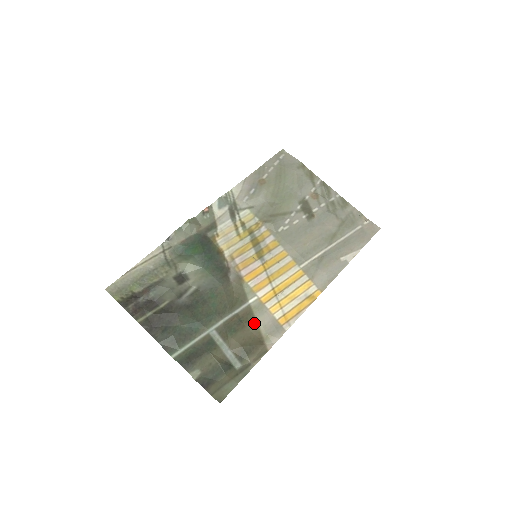
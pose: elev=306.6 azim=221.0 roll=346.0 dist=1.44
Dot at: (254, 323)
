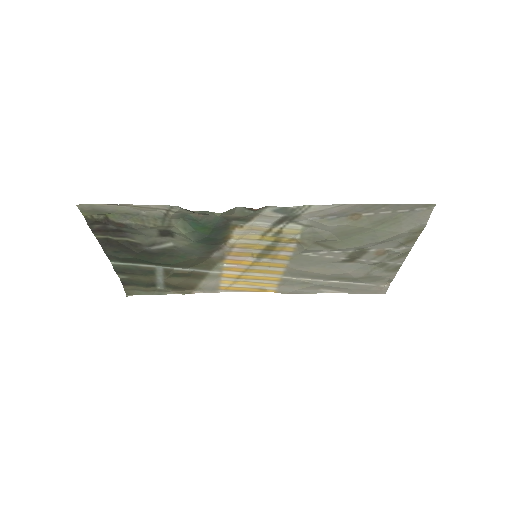
Dot at: (199, 280)
